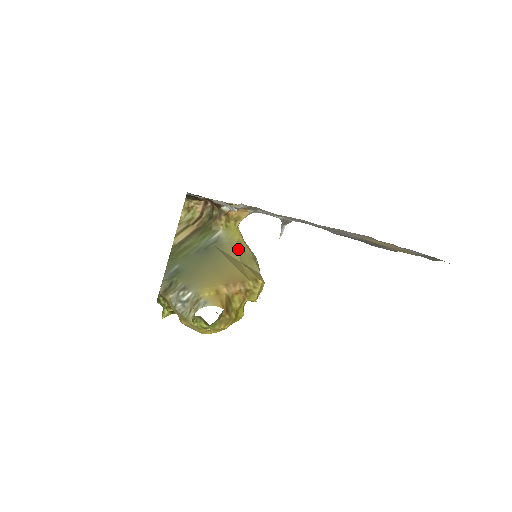
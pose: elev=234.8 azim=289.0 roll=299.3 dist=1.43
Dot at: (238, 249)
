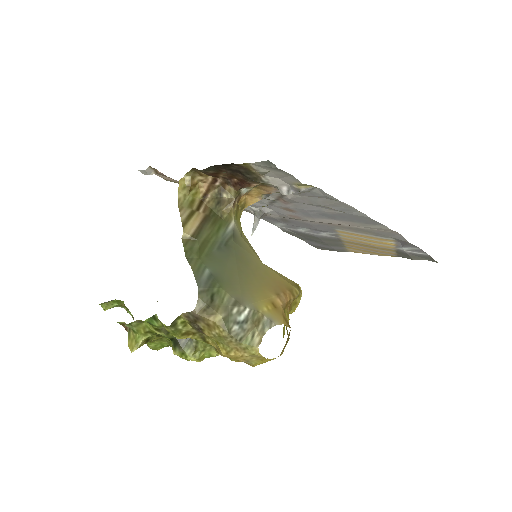
Dot at: occluded
